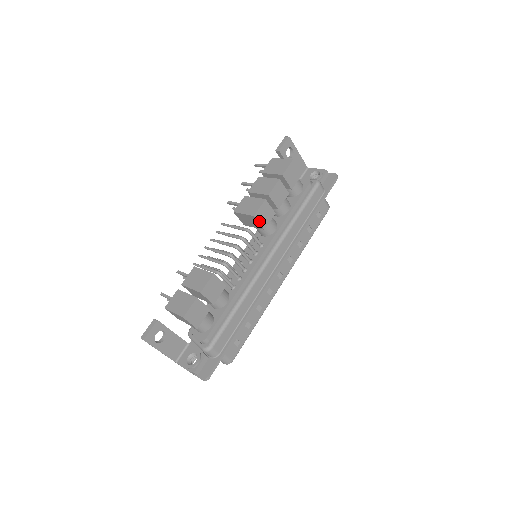
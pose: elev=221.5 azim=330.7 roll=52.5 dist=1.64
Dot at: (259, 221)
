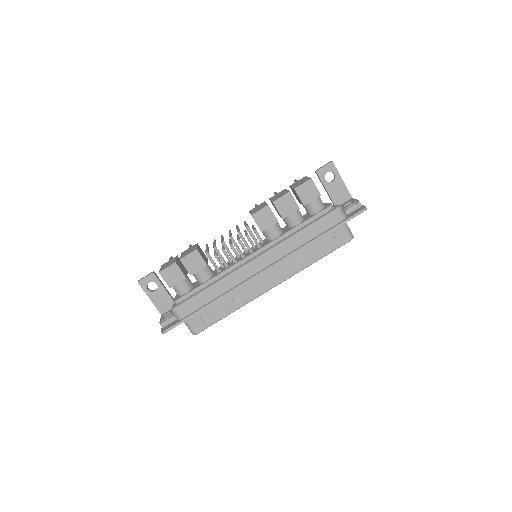
Dot at: (257, 222)
